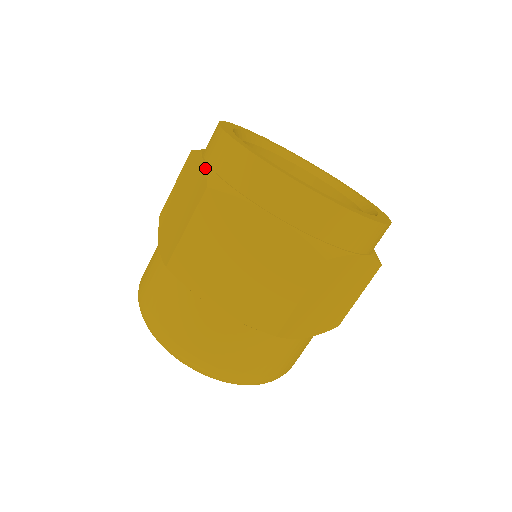
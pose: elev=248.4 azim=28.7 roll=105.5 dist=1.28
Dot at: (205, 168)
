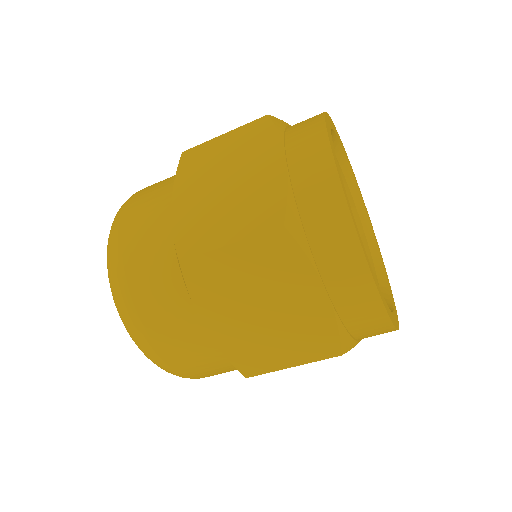
Dot at: (337, 322)
